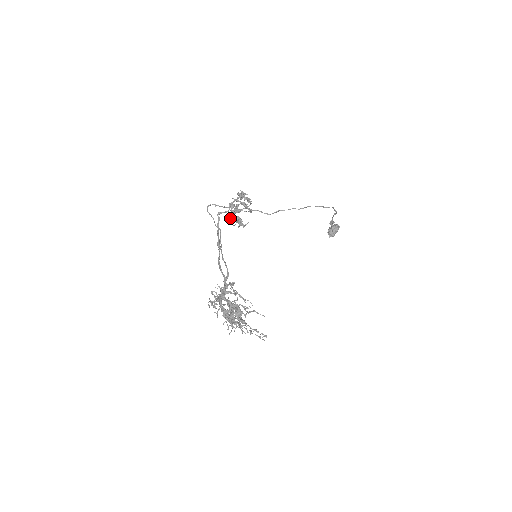
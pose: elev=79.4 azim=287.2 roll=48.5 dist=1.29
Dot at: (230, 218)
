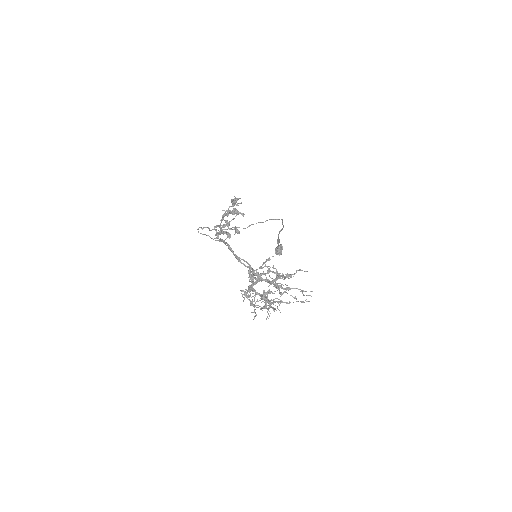
Dot at: (220, 234)
